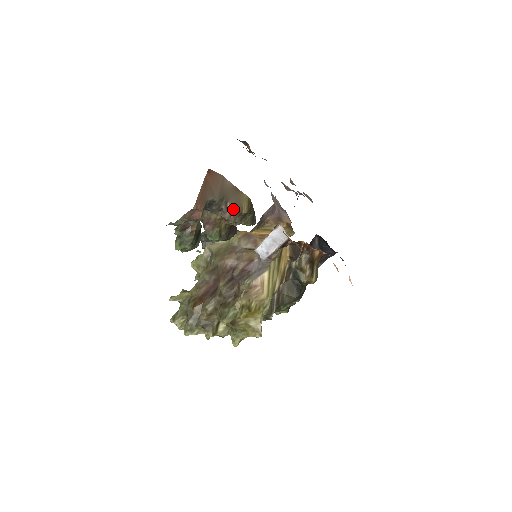
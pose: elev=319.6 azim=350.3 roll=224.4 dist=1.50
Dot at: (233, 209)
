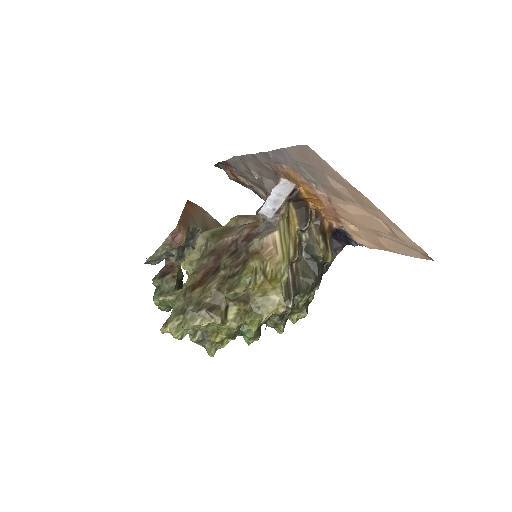
Dot at: occluded
